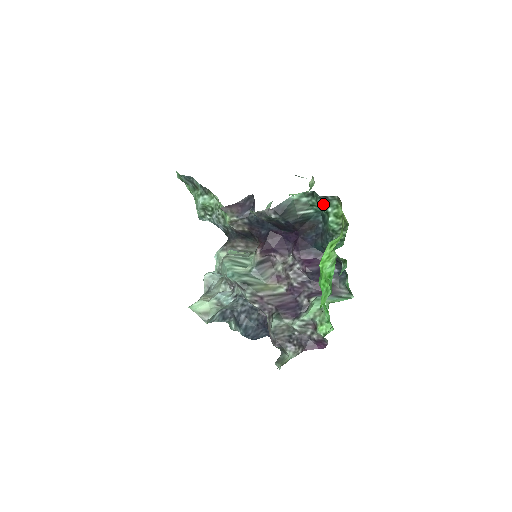
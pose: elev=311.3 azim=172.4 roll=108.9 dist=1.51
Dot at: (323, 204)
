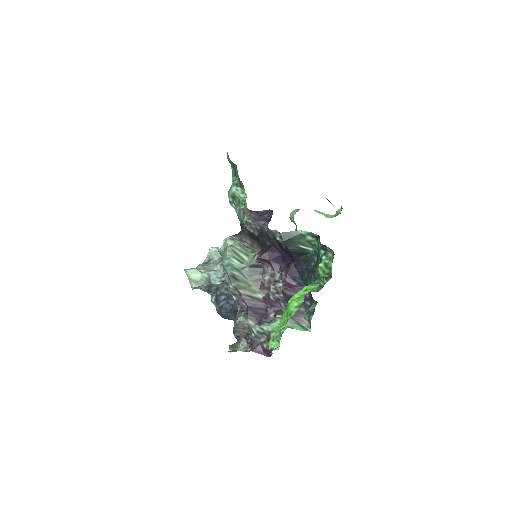
Dot at: (321, 250)
